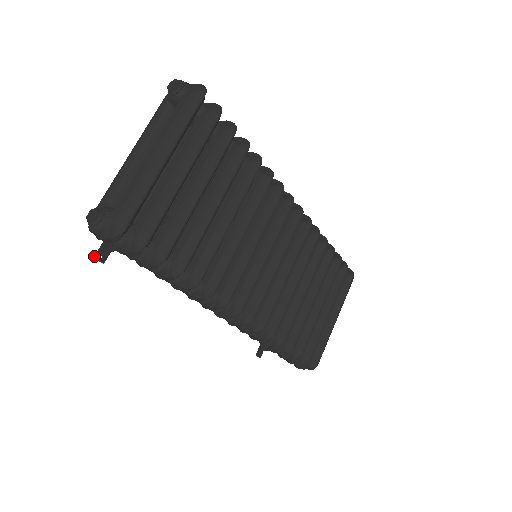
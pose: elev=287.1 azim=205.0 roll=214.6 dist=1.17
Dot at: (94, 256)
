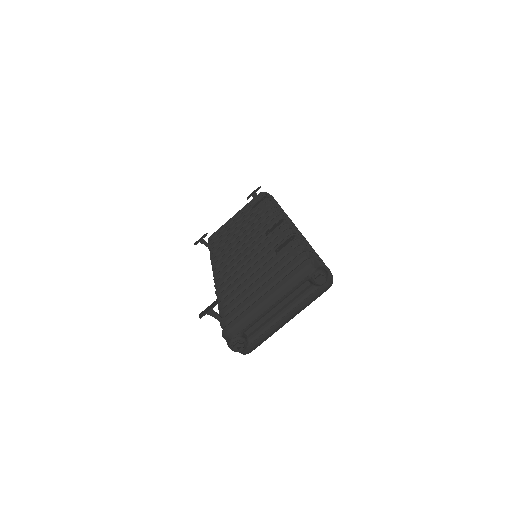
Dot at: (200, 318)
